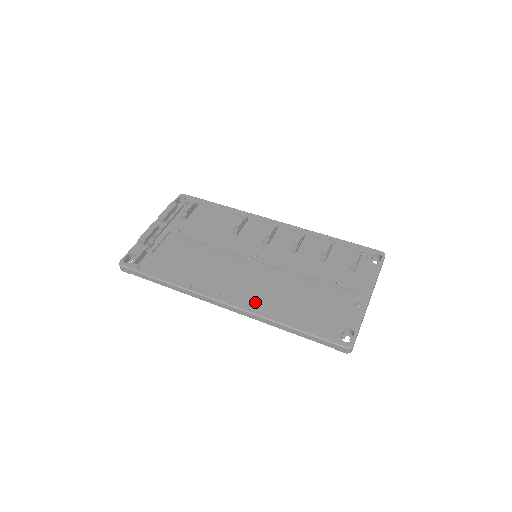
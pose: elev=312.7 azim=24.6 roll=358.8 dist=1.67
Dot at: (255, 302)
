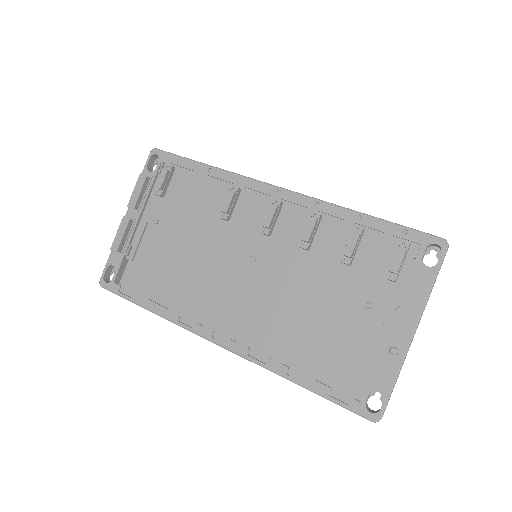
Dot at: (258, 335)
